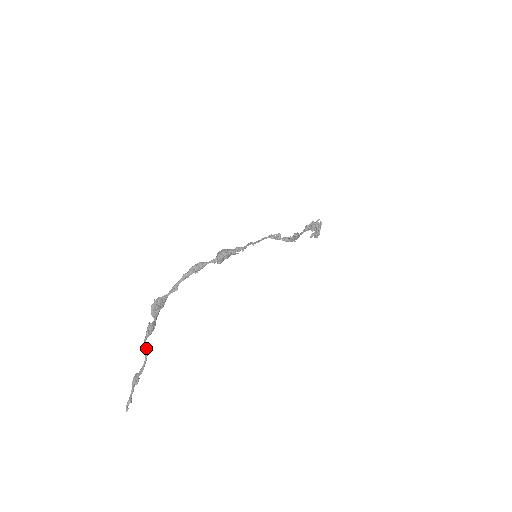
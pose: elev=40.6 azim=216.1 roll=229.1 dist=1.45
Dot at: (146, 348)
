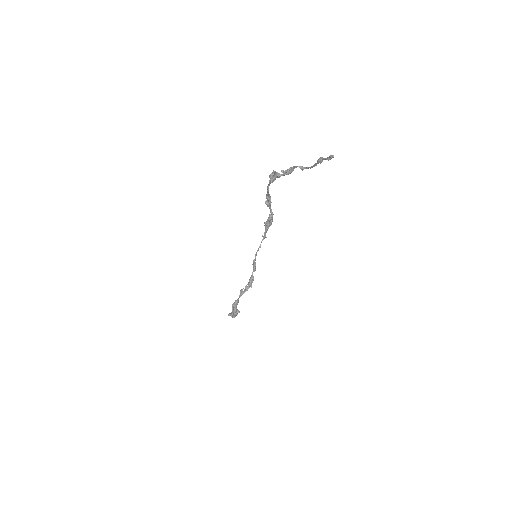
Dot at: (305, 167)
